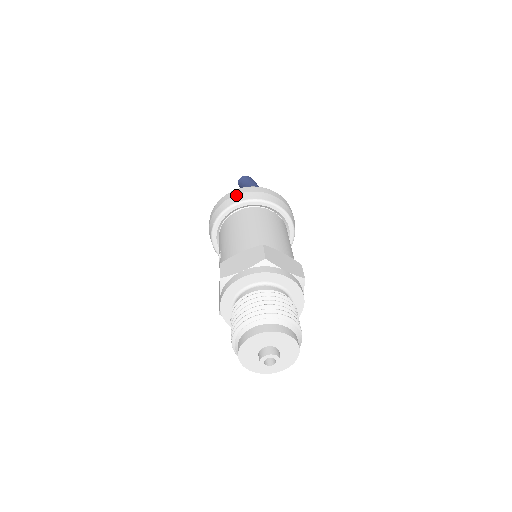
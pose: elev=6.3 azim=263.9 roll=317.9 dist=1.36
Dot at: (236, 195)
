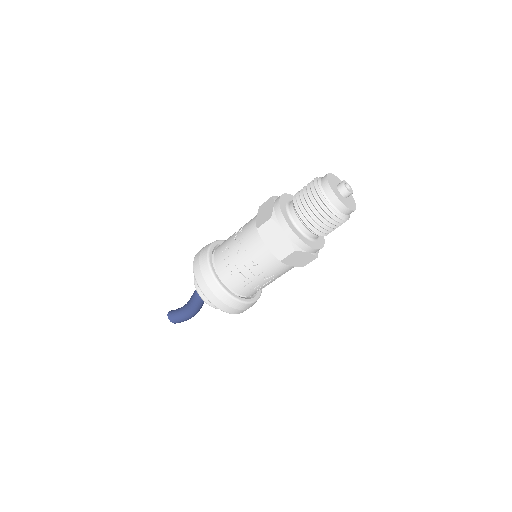
Dot at: occluded
